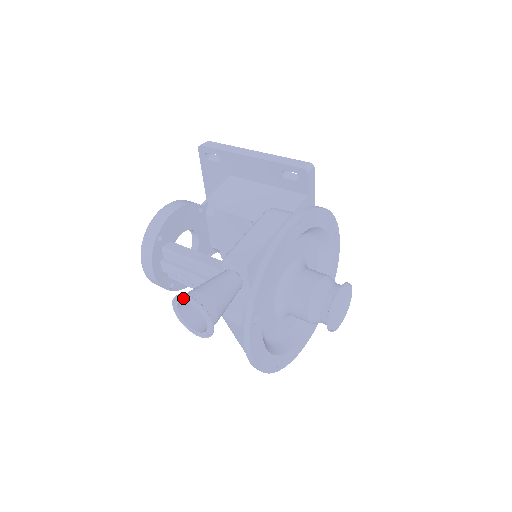
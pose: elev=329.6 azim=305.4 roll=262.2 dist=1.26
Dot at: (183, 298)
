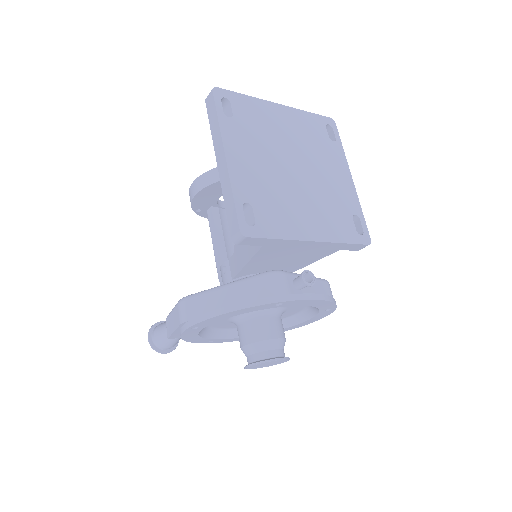
Dot at: (150, 334)
